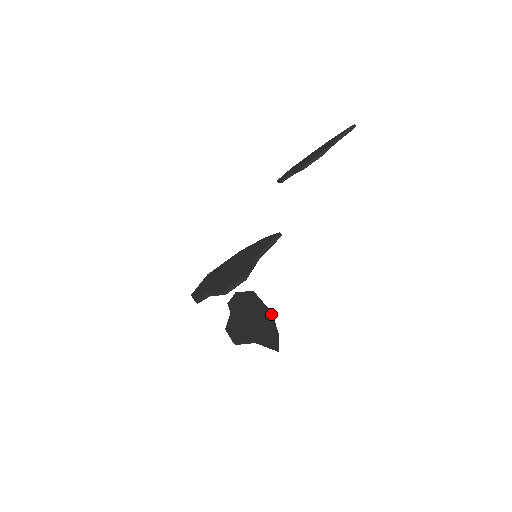
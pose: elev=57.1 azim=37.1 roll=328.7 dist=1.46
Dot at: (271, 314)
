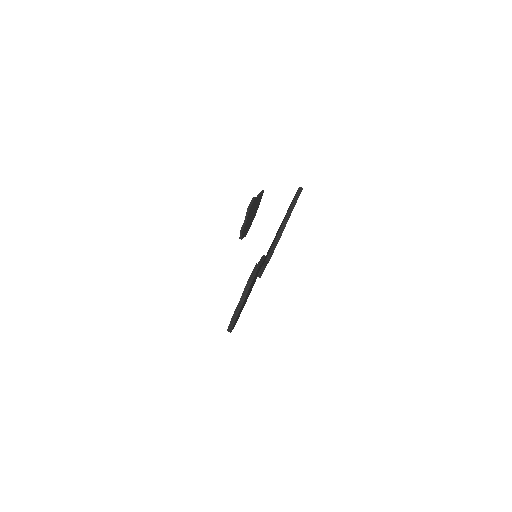
Dot at: occluded
